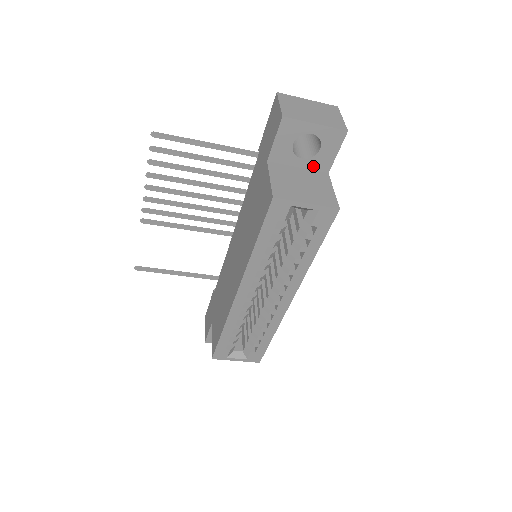
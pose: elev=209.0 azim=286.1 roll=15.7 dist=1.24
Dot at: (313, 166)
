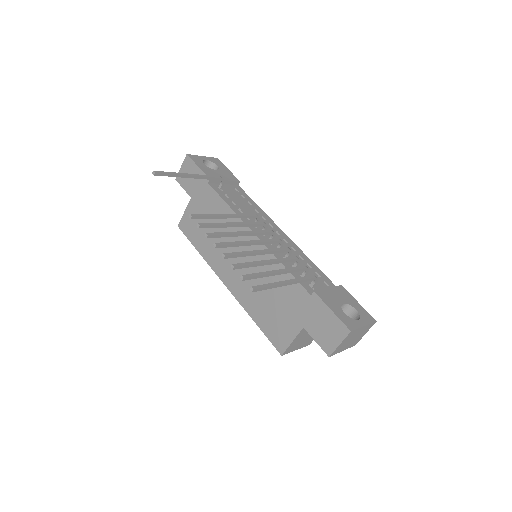
Dot at: occluded
